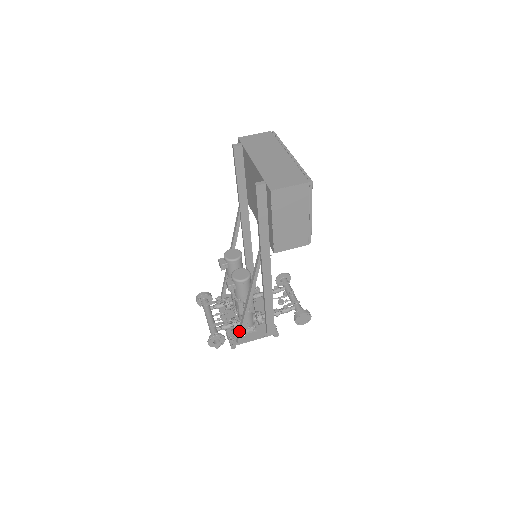
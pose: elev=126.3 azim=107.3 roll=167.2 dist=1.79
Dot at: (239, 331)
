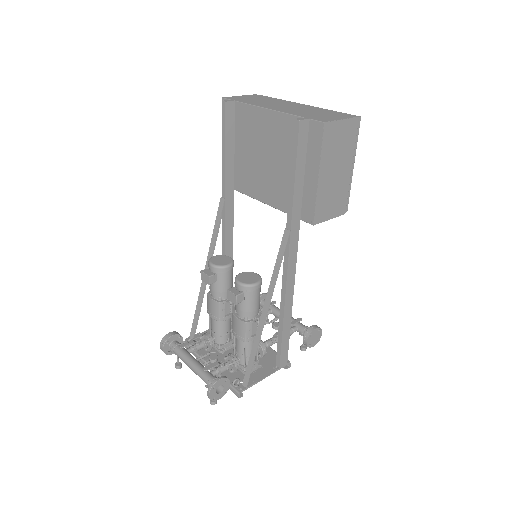
Dot at: (249, 366)
